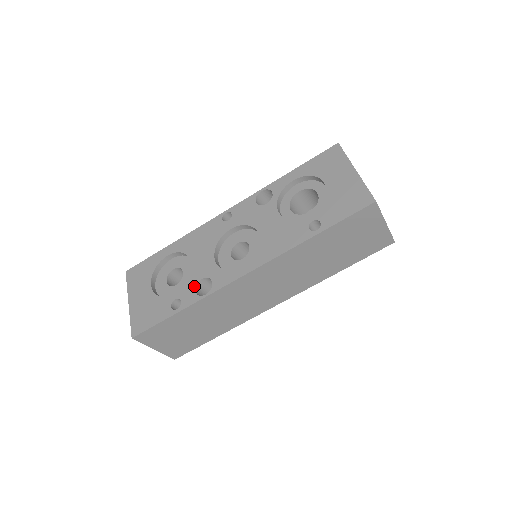
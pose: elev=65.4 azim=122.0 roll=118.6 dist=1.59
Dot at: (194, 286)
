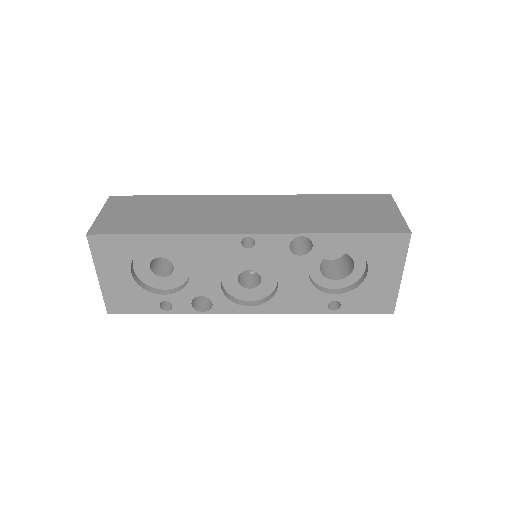
Dot at: (191, 299)
